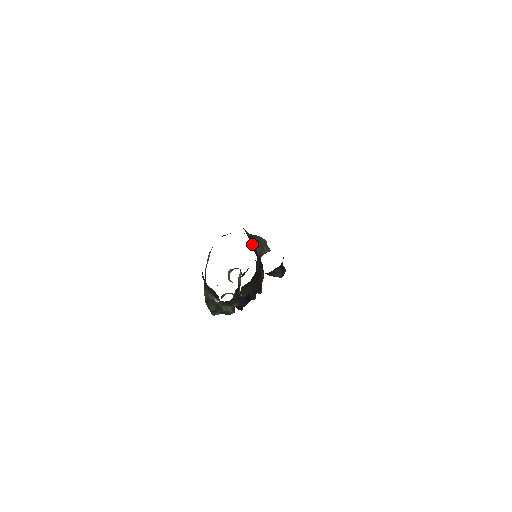
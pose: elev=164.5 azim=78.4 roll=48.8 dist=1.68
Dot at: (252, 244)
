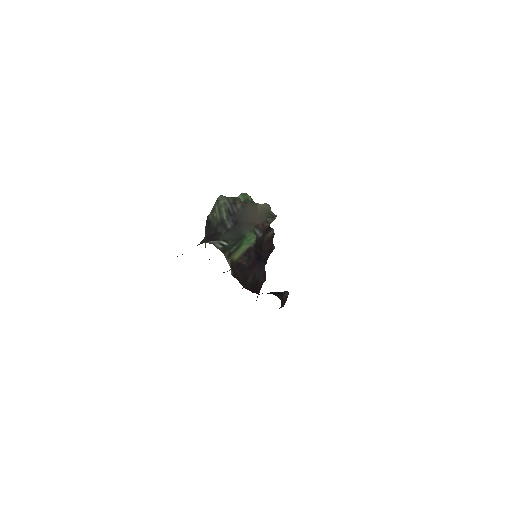
Dot at: (246, 265)
